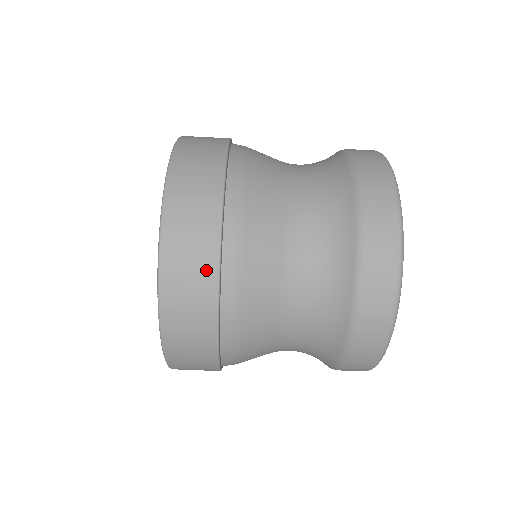
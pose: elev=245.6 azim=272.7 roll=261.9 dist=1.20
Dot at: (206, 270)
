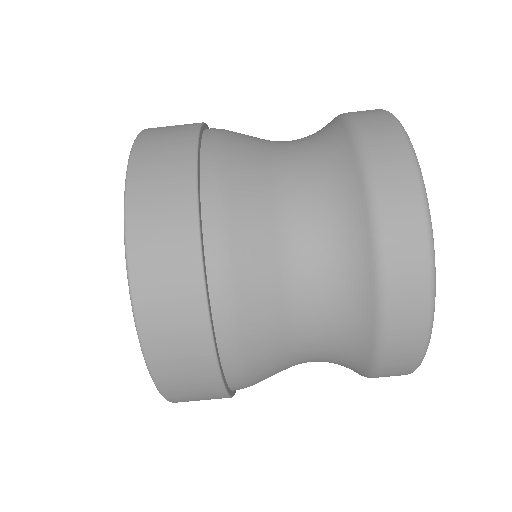
Dot at: (181, 190)
